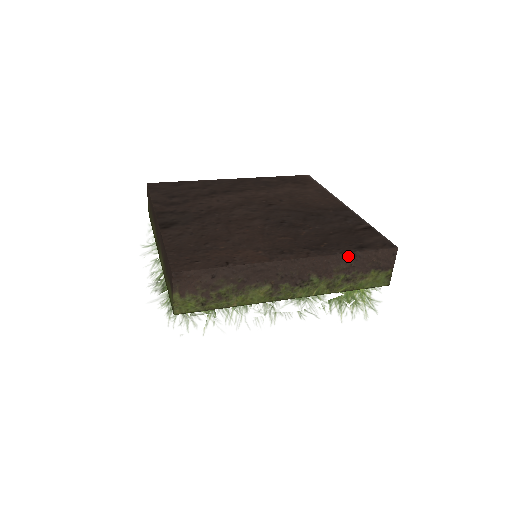
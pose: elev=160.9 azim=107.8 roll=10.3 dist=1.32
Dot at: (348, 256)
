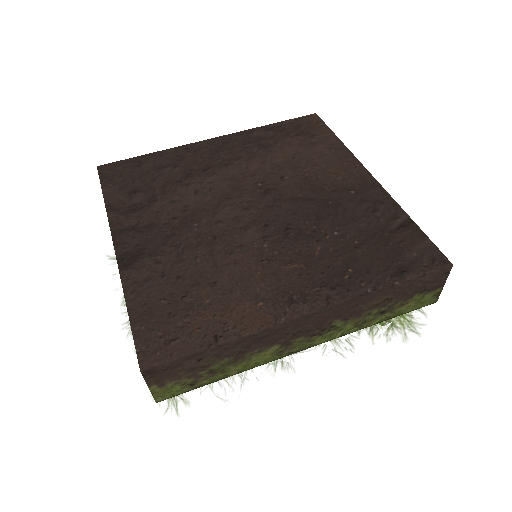
Dot at: (383, 291)
